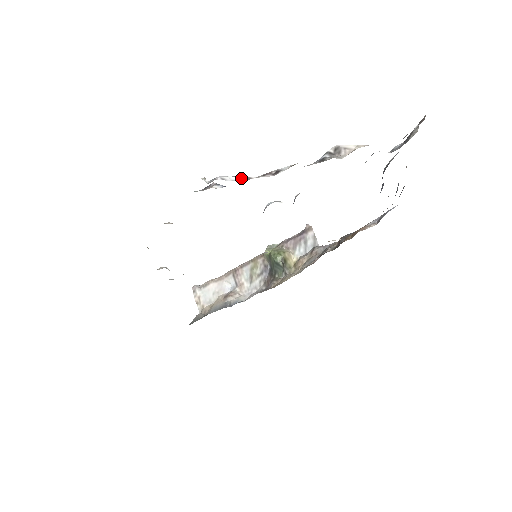
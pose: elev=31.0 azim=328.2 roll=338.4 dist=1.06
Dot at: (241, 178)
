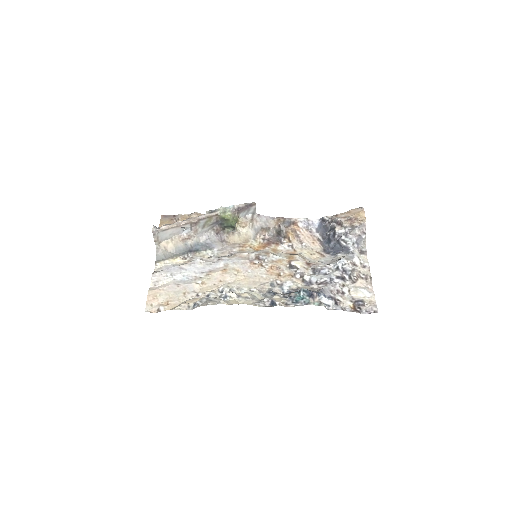
Dot at: (334, 300)
